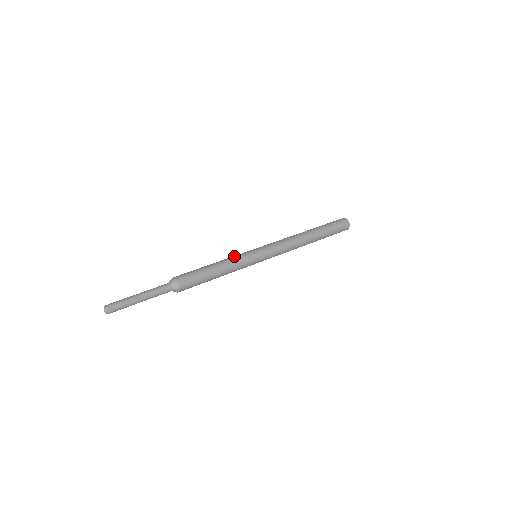
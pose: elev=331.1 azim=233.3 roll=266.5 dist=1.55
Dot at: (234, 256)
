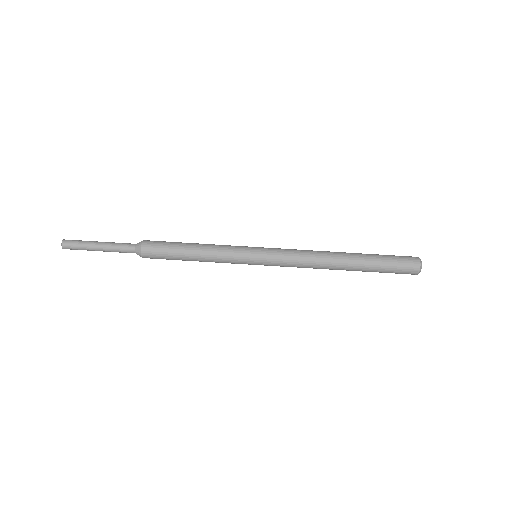
Dot at: (224, 247)
